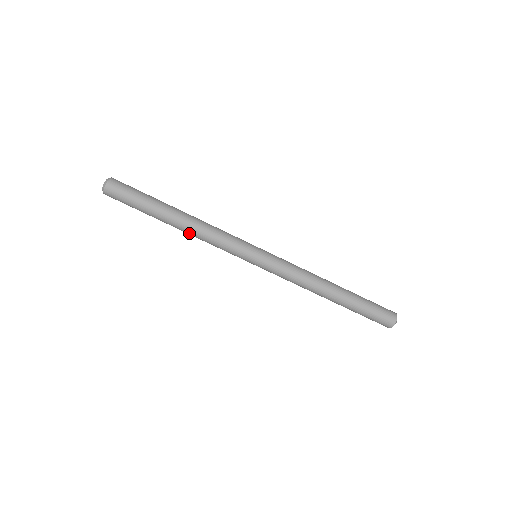
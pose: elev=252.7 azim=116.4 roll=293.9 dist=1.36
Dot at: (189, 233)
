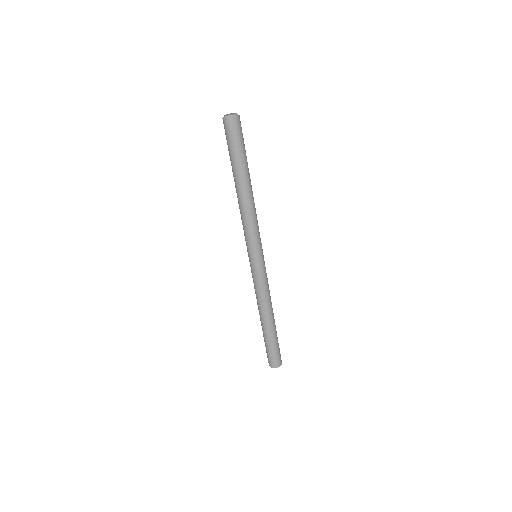
Dot at: (238, 201)
